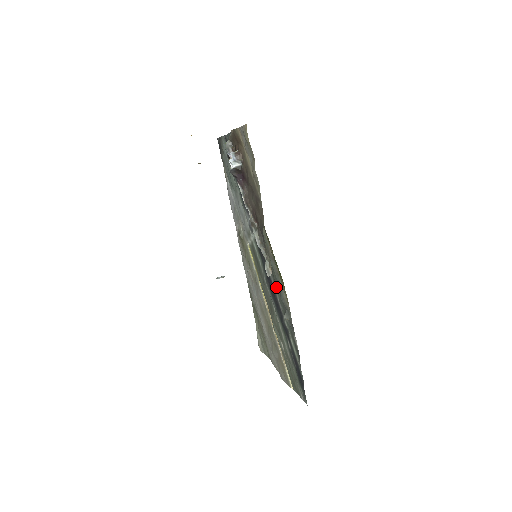
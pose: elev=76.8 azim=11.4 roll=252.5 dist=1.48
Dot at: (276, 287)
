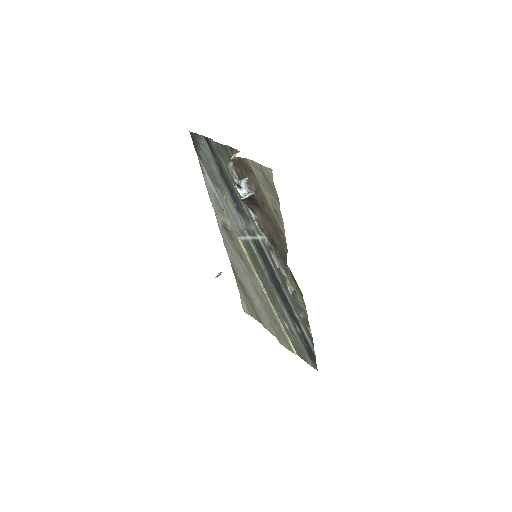
Dot at: (287, 289)
